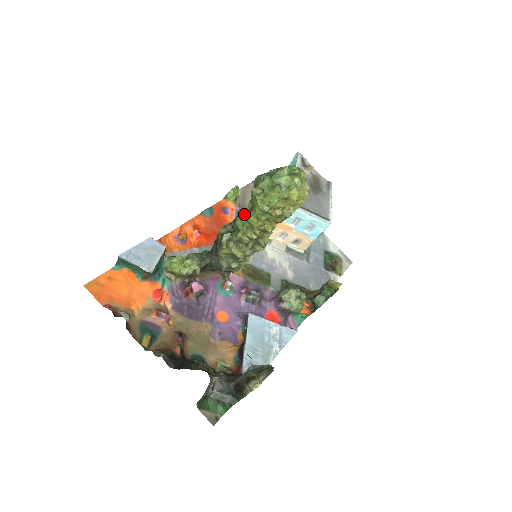
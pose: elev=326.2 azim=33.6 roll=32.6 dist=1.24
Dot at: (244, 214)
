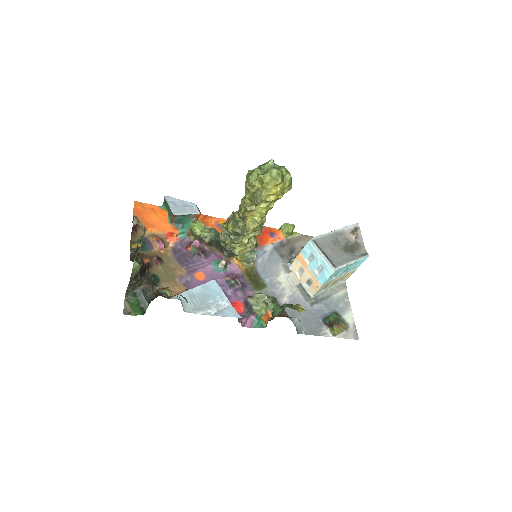
Dot at: occluded
